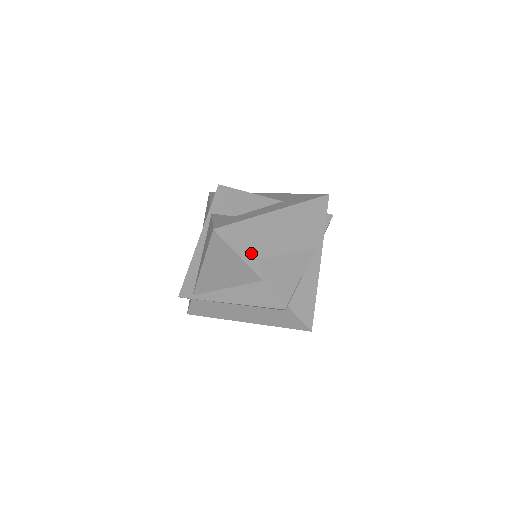
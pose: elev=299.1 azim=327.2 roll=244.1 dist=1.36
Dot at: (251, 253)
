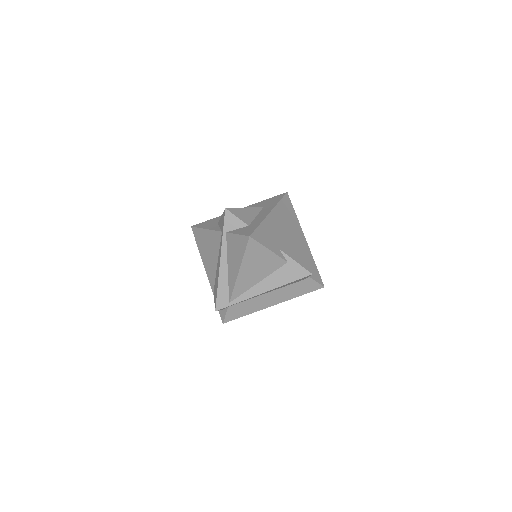
Dot at: (274, 246)
